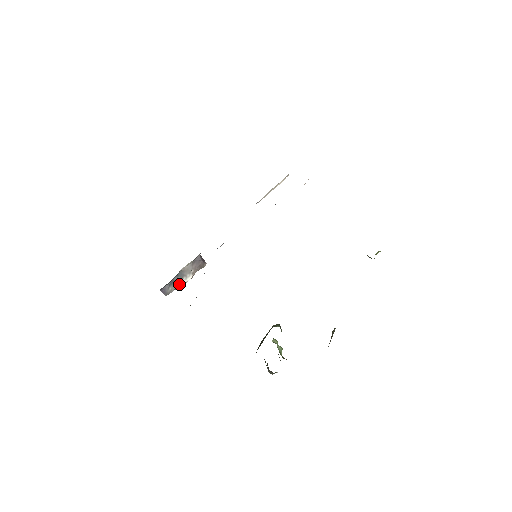
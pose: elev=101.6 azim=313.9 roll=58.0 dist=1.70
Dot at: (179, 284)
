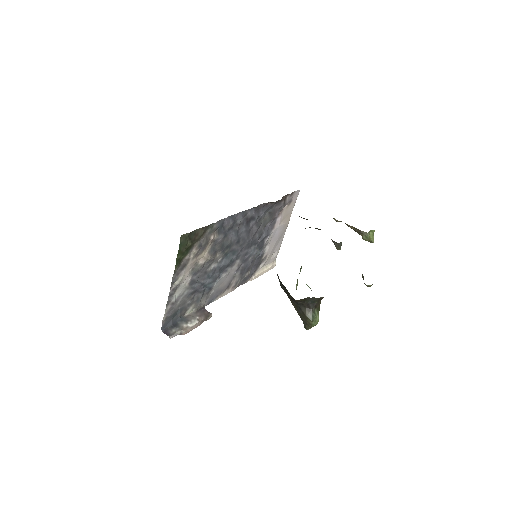
Dot at: (184, 328)
